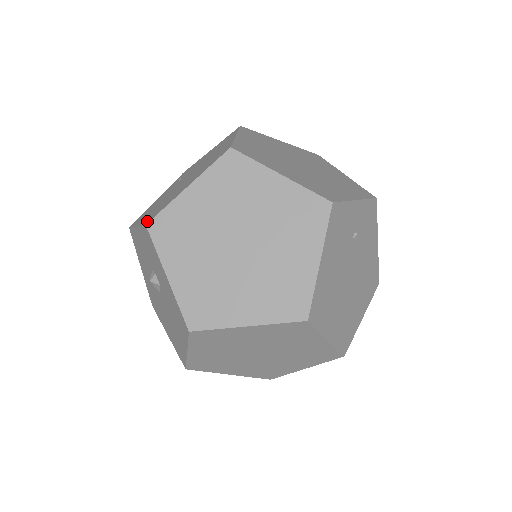
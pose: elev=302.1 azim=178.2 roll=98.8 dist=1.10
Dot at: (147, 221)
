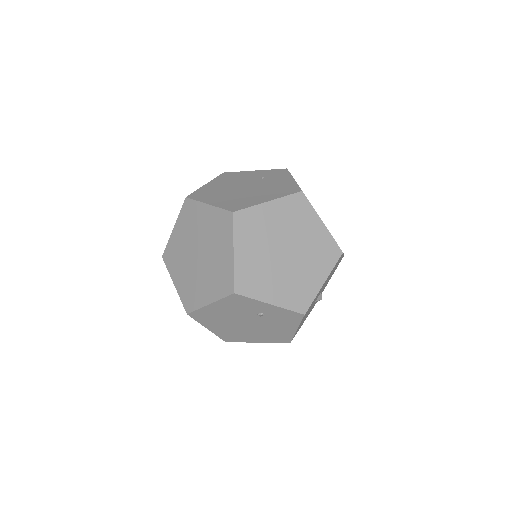
Dot at: (193, 194)
